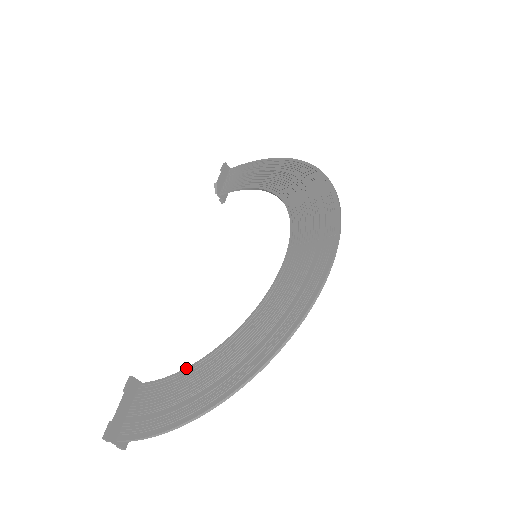
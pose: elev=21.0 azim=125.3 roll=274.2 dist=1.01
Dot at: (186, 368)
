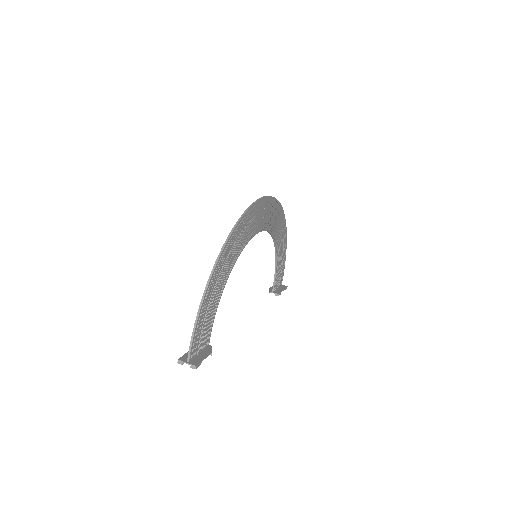
Dot at: (216, 303)
